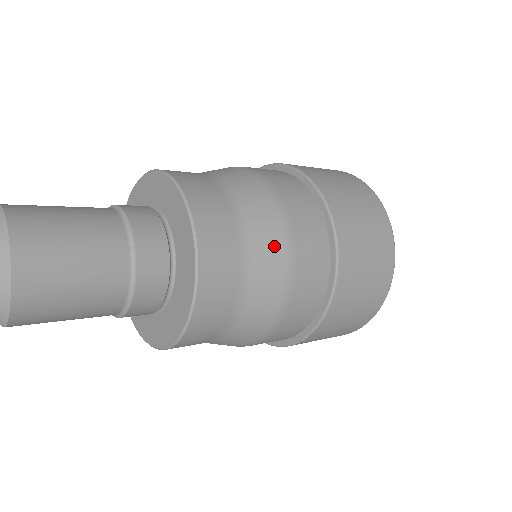
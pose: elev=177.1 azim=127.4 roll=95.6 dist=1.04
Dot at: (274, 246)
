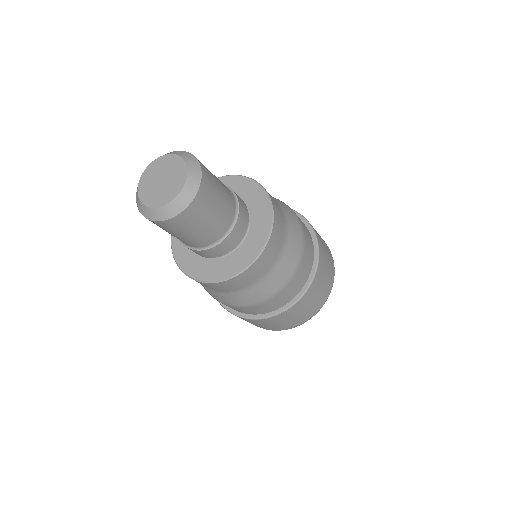
Dot at: (297, 236)
